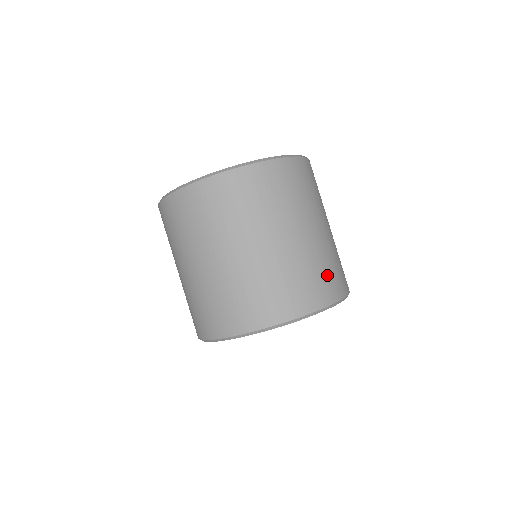
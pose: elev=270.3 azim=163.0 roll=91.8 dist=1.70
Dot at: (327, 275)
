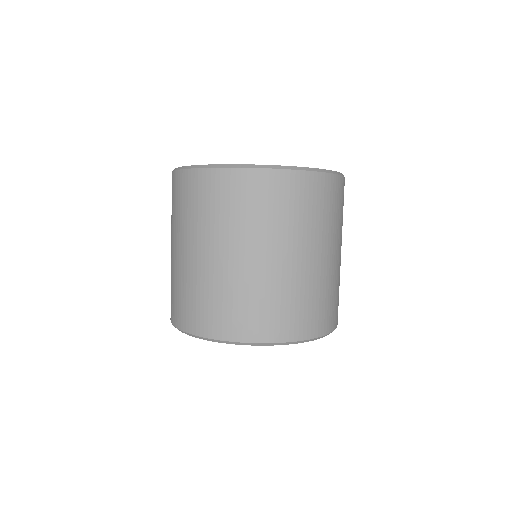
Dot at: (252, 311)
